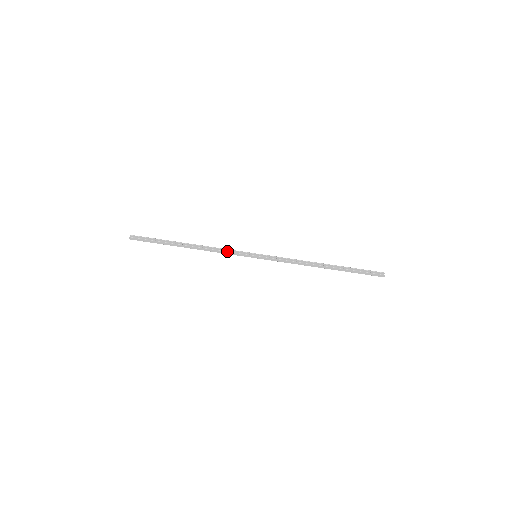
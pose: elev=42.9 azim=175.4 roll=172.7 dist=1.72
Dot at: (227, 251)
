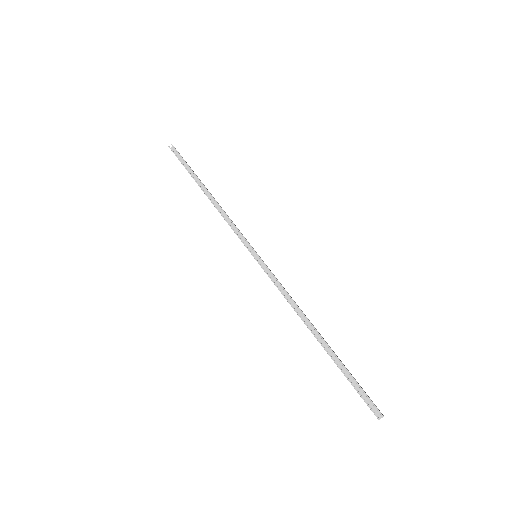
Dot at: (231, 227)
